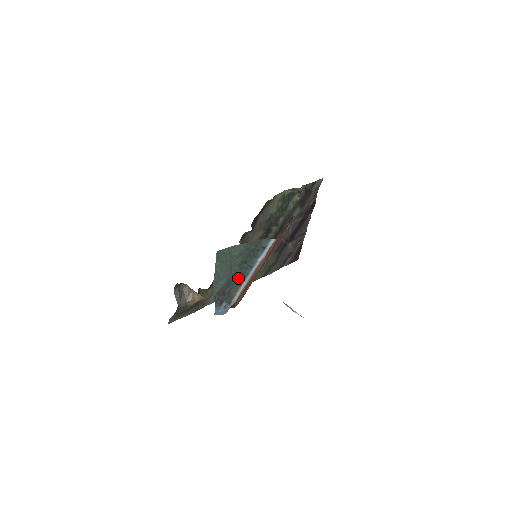
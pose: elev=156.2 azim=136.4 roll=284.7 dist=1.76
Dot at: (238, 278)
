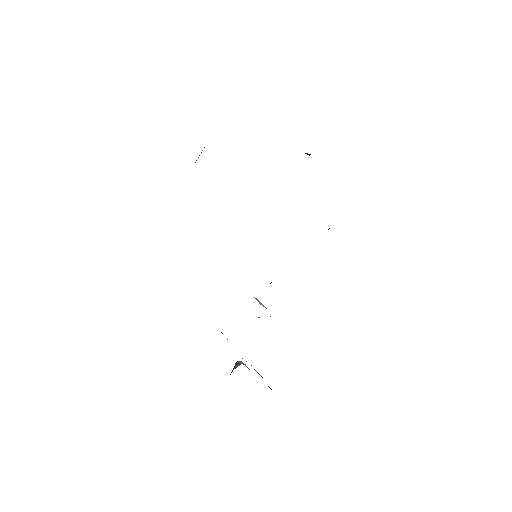
Dot at: occluded
